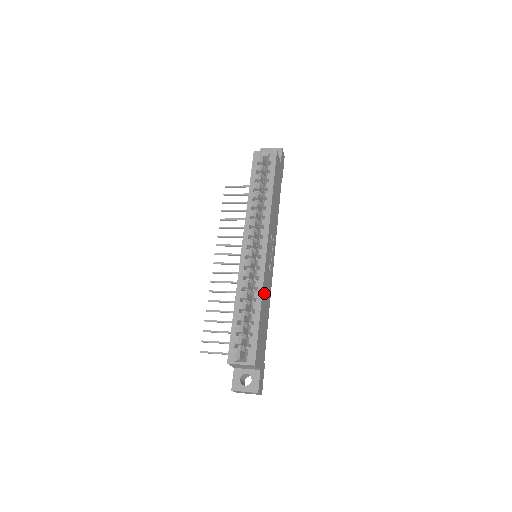
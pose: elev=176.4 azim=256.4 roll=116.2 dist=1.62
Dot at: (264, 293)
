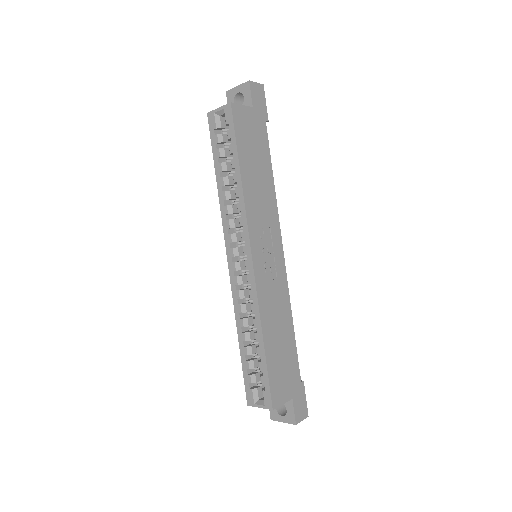
Dot at: (267, 314)
